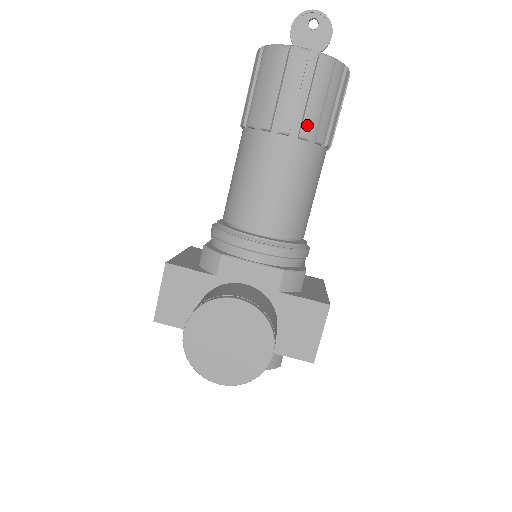
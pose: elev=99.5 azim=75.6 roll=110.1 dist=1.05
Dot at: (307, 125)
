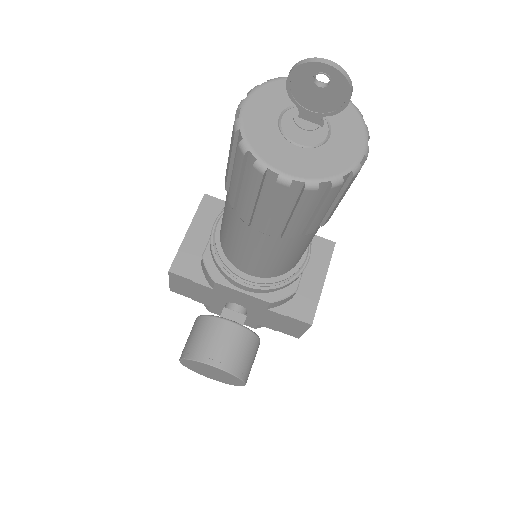
Dot at: (291, 232)
